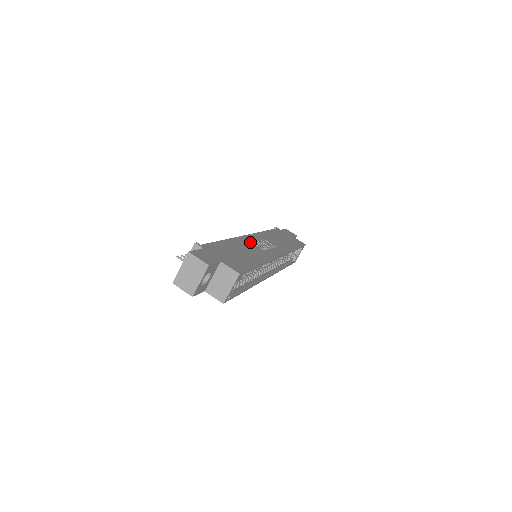
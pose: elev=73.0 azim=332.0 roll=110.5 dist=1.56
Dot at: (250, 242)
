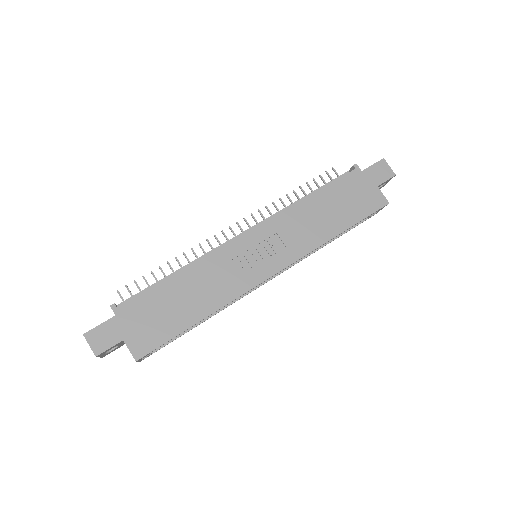
Dot at: (230, 258)
